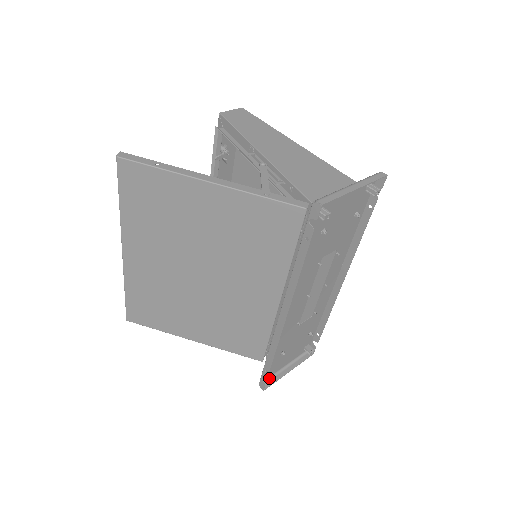
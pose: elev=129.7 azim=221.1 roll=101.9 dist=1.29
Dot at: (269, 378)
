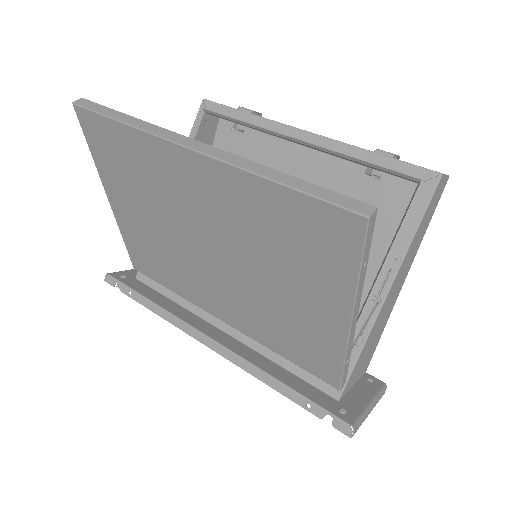
Dot at: occluded
